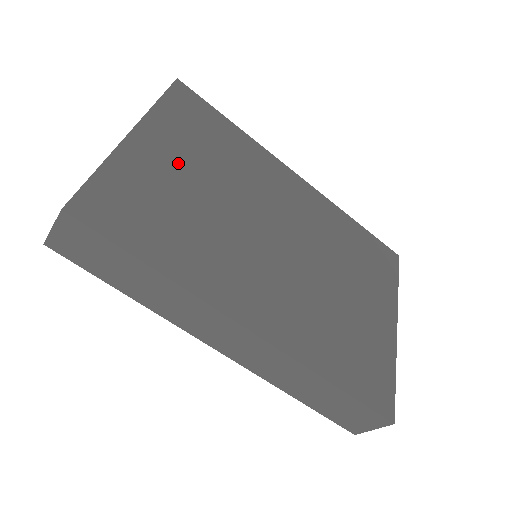
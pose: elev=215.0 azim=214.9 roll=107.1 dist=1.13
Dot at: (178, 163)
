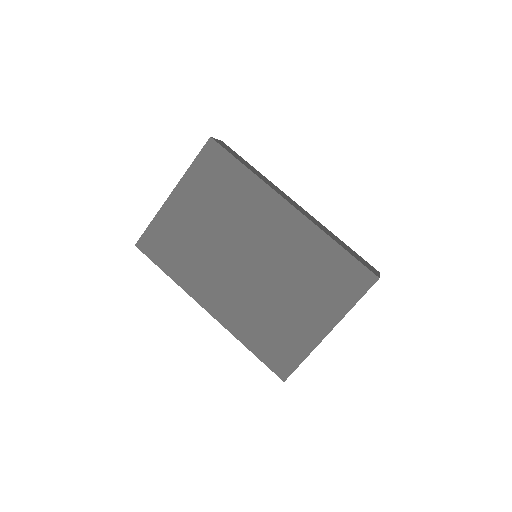
Dot at: (194, 211)
